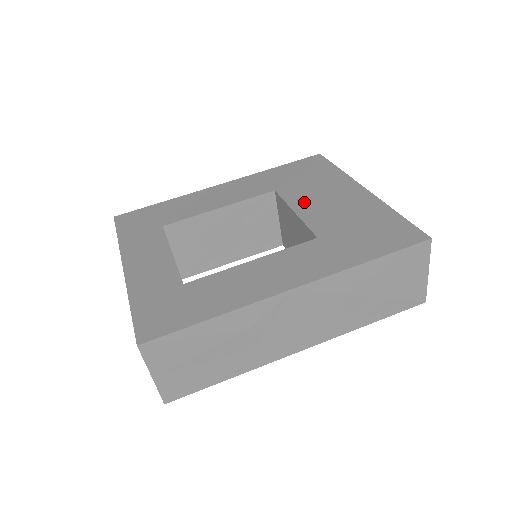
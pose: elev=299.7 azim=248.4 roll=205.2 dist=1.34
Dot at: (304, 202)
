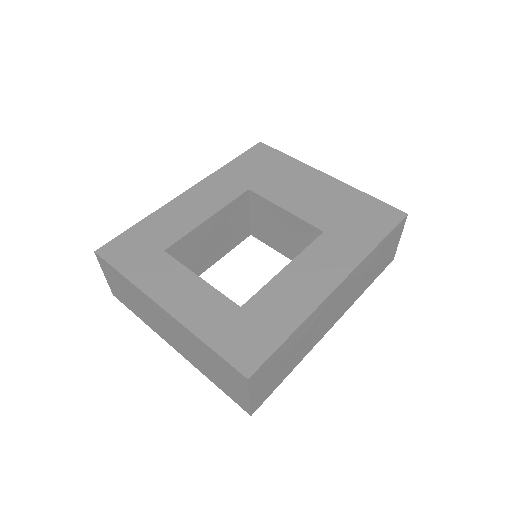
Dot at: (286, 198)
